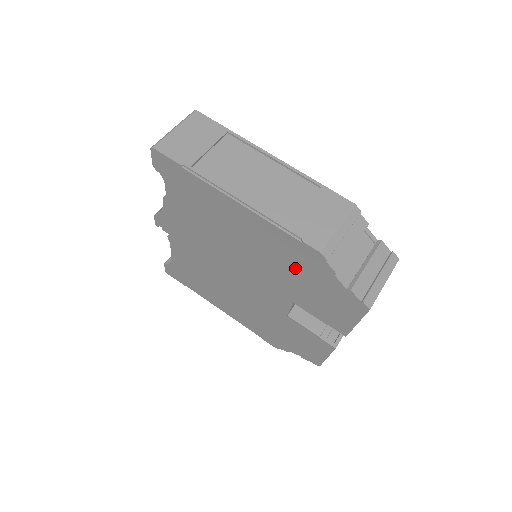
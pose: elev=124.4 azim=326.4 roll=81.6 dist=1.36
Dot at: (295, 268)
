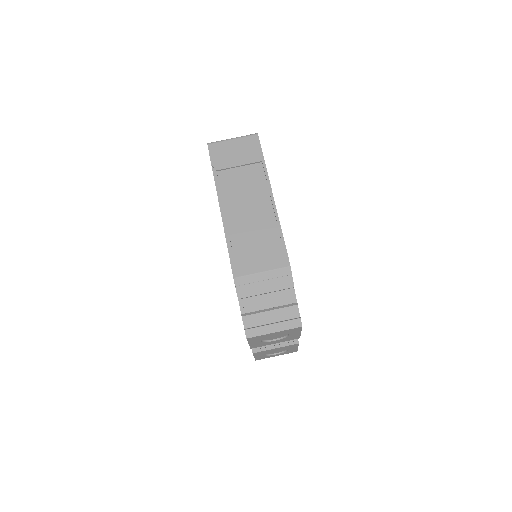
Dot at: occluded
